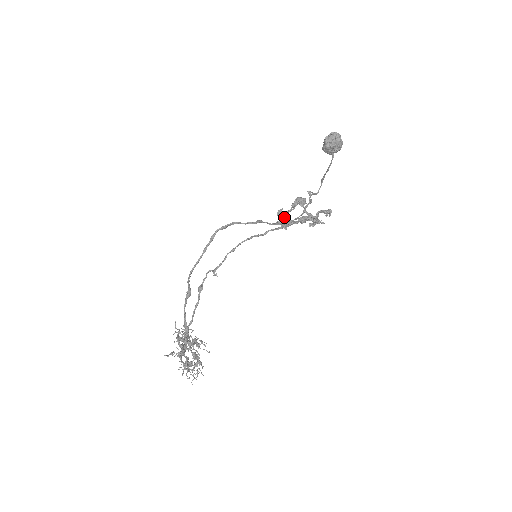
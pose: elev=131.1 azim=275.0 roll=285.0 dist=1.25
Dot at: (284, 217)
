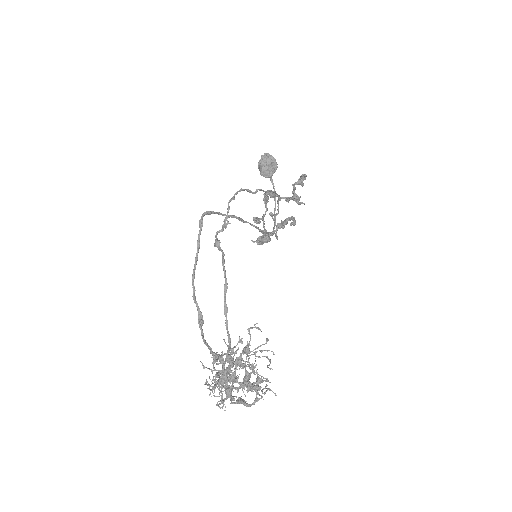
Dot at: occluded
